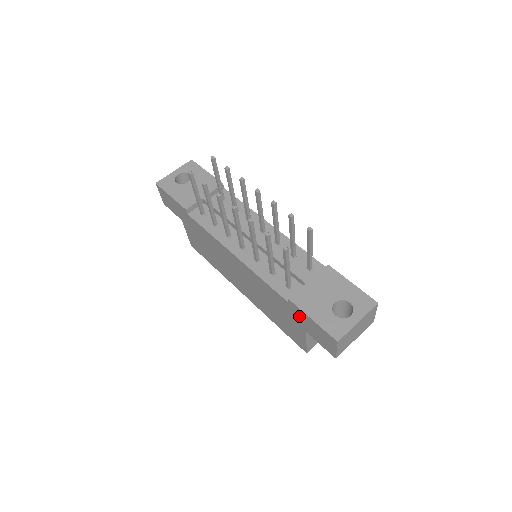
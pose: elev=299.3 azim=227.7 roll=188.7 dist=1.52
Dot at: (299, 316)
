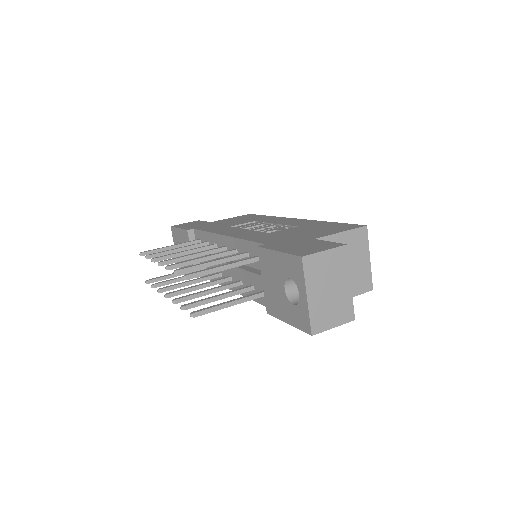
Dot at: occluded
